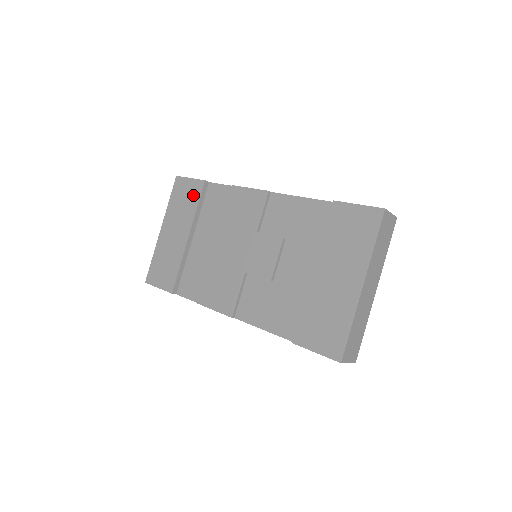
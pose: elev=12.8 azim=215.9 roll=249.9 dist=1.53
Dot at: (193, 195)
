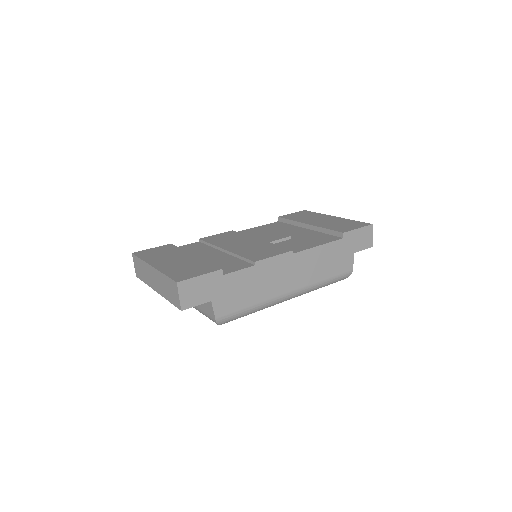
Dot at: (168, 248)
